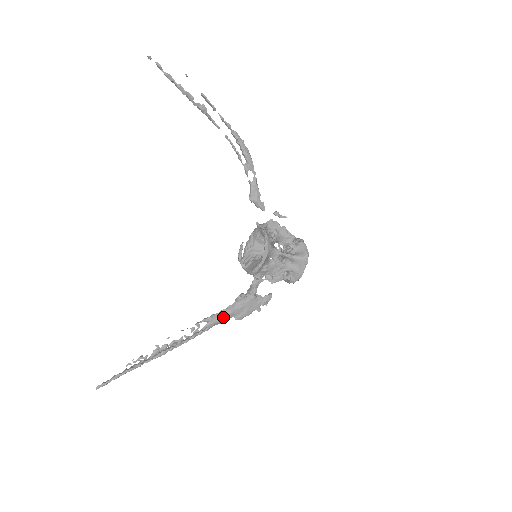
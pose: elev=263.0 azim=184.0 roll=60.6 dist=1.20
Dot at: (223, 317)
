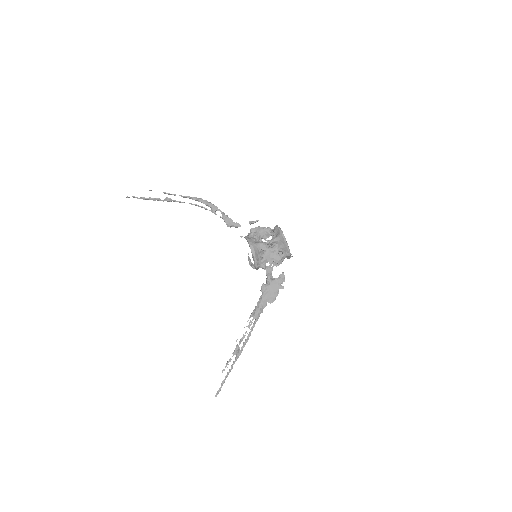
Dot at: (260, 306)
